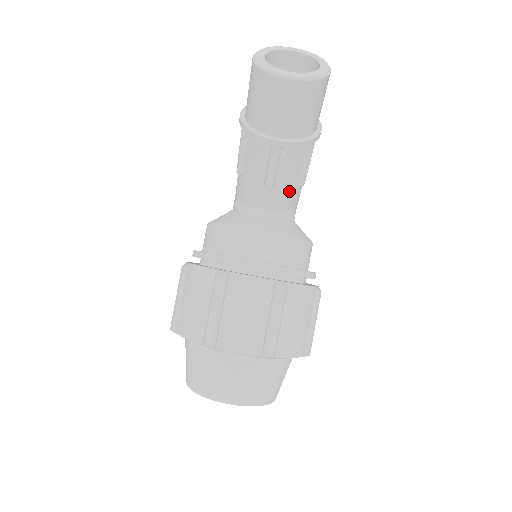
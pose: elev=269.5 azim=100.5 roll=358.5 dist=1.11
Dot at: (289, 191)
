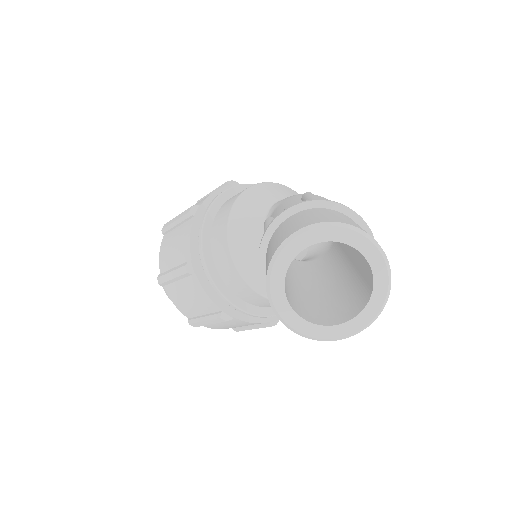
Dot at: occluded
